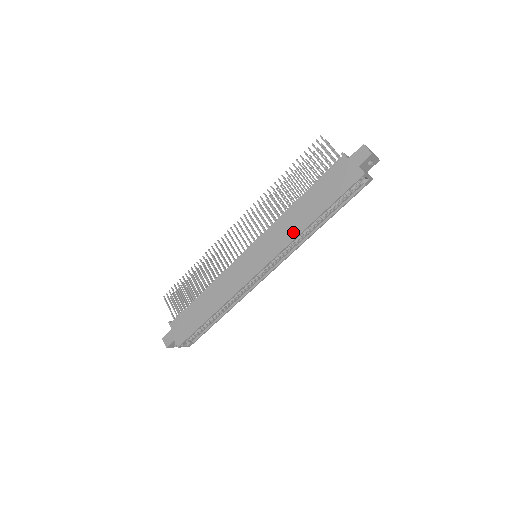
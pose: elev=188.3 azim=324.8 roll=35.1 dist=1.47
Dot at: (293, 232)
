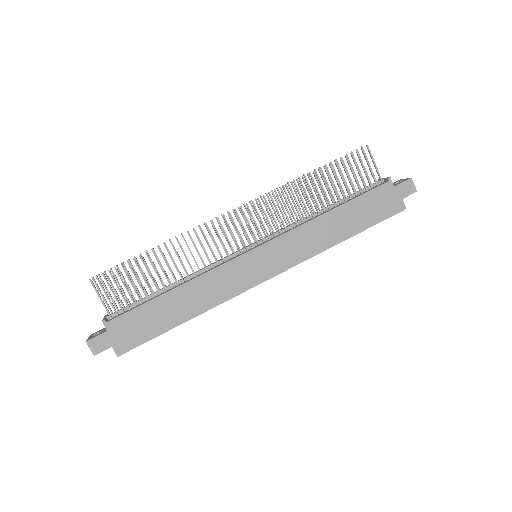
Dot at: (319, 245)
